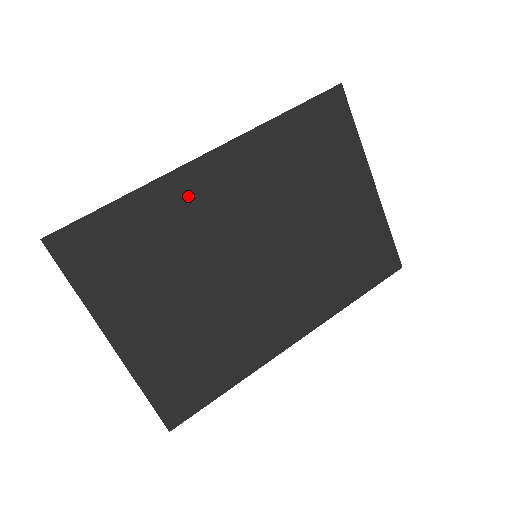
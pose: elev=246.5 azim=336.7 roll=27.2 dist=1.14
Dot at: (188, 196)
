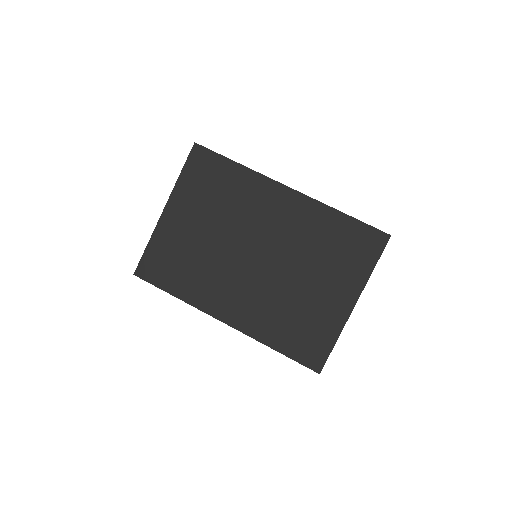
Dot at: (261, 193)
